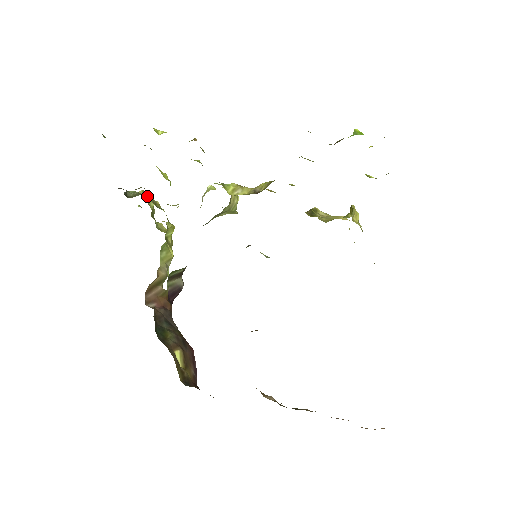
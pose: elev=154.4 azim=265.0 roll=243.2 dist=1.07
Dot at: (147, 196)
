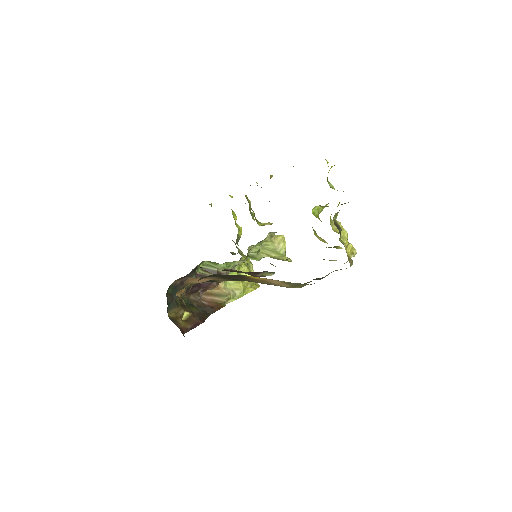
Dot at: (243, 254)
